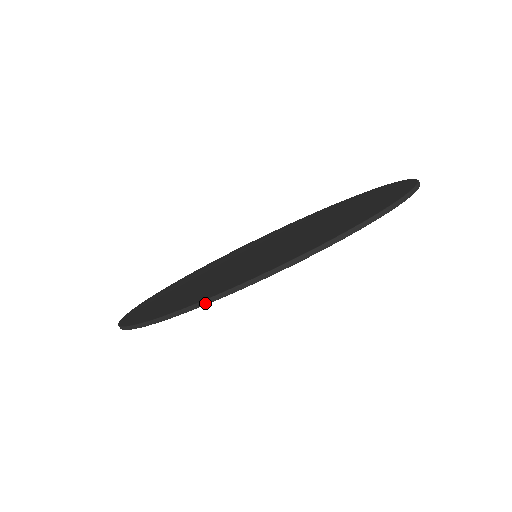
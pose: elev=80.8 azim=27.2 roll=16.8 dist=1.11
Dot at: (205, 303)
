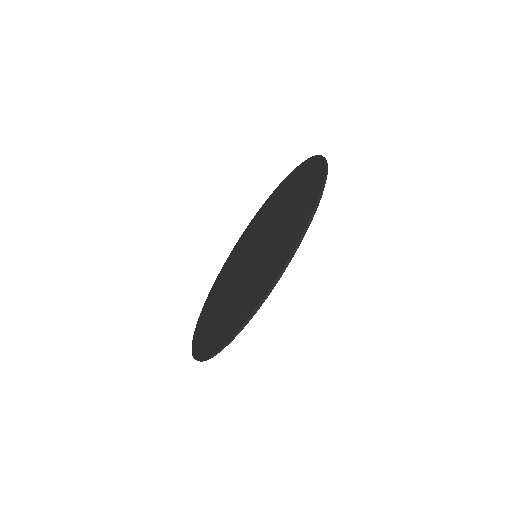
Dot at: (276, 283)
